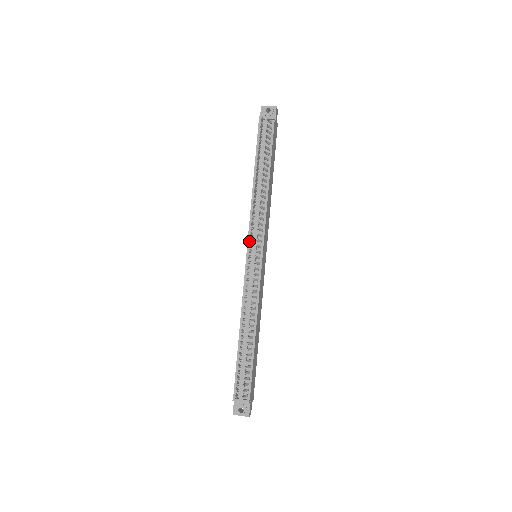
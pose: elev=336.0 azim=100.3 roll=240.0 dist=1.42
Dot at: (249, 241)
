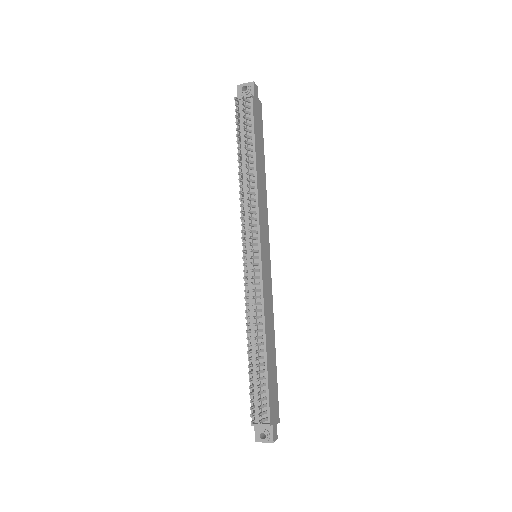
Dot at: (244, 240)
